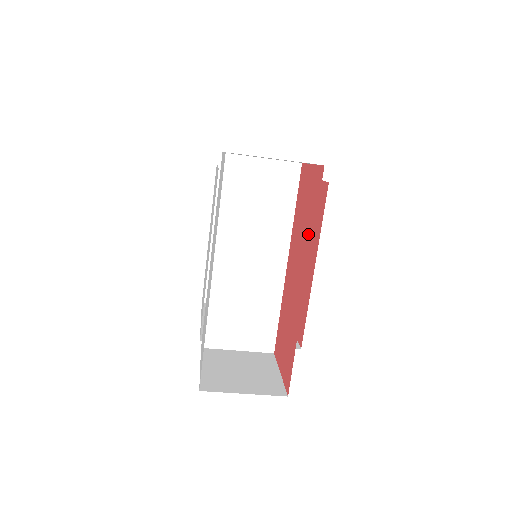
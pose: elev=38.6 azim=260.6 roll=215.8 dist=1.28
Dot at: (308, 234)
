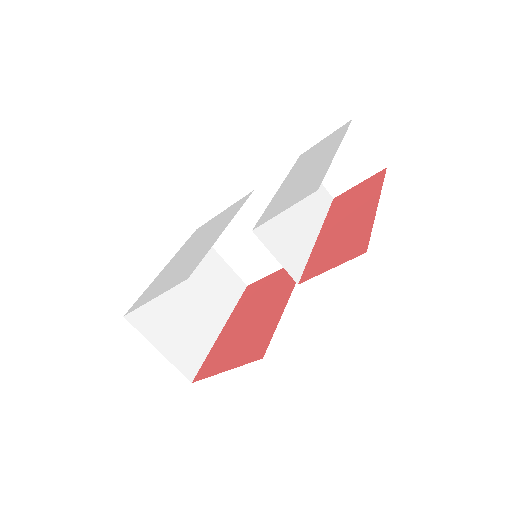
Dot at: (370, 193)
